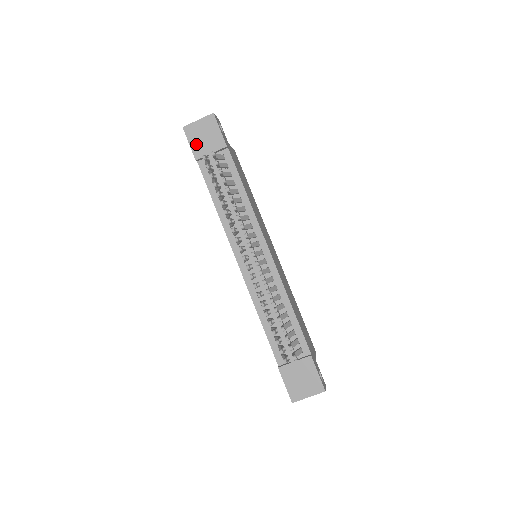
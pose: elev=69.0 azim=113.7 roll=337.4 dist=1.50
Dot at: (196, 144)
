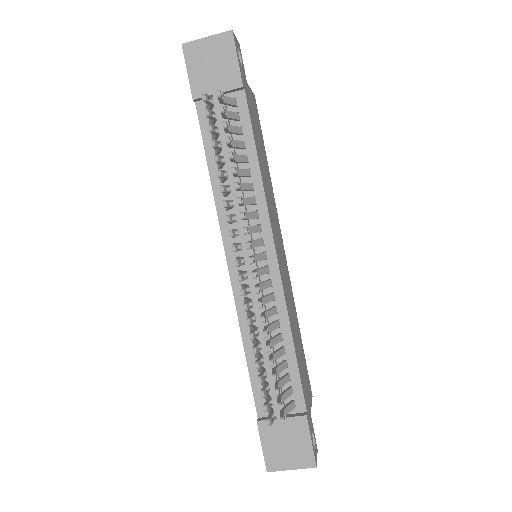
Dot at: (197, 74)
